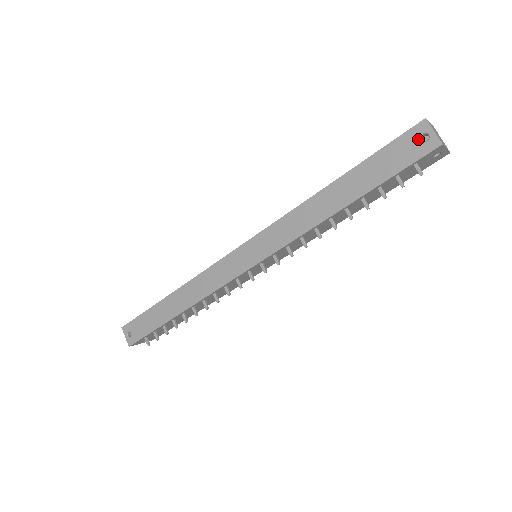
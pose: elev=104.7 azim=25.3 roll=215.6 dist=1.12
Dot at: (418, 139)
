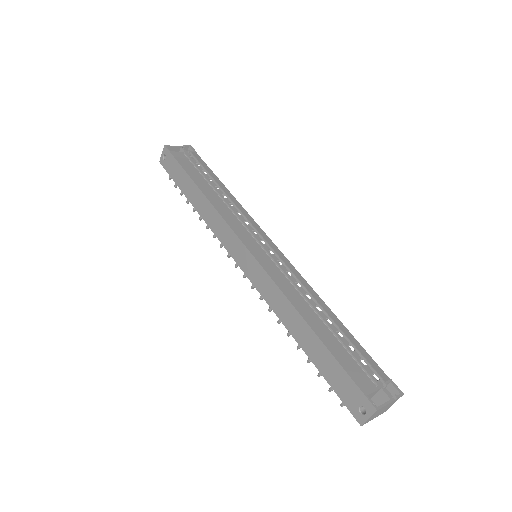
Dot at: (360, 405)
